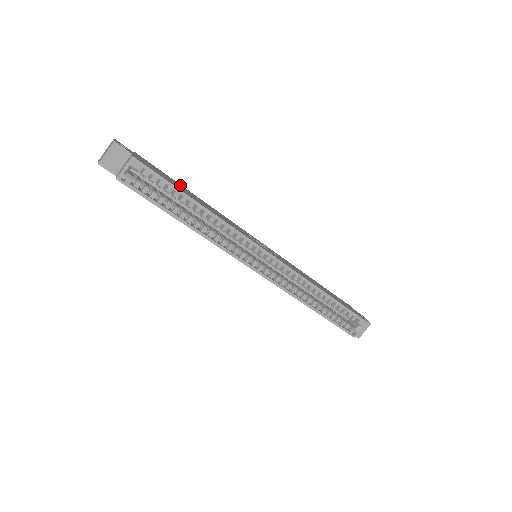
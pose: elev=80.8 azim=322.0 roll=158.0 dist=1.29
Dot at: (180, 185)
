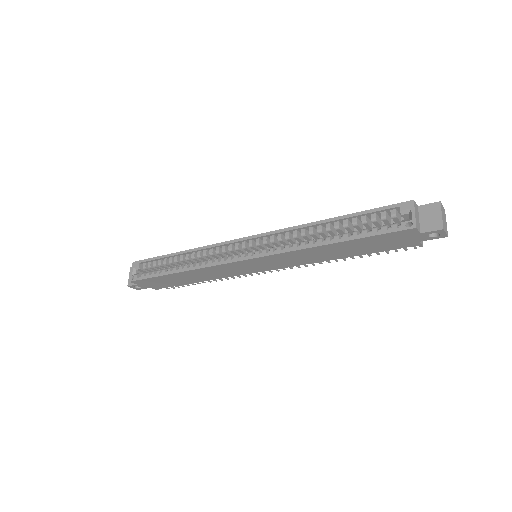
Dot at: occluded
